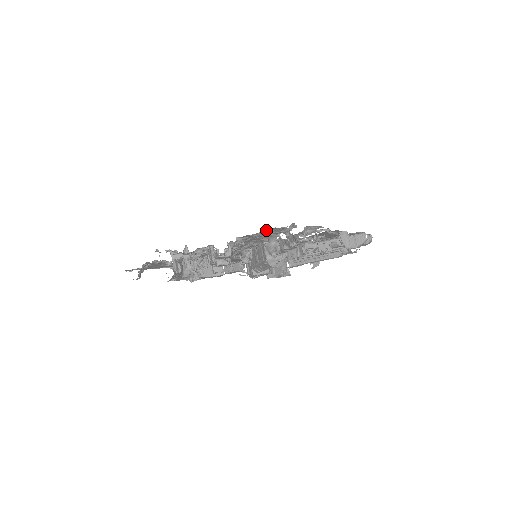
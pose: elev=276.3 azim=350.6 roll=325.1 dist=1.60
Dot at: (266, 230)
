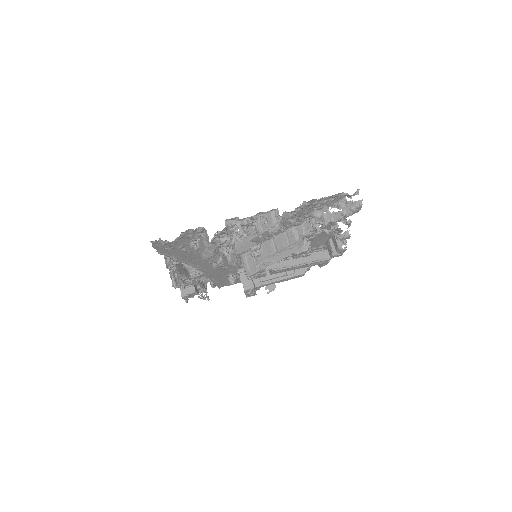
Dot at: (333, 195)
